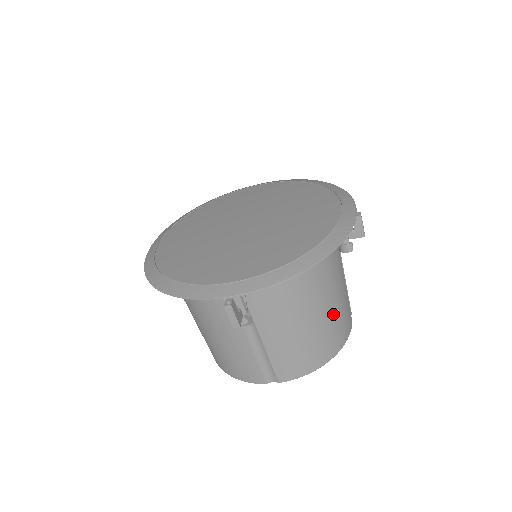
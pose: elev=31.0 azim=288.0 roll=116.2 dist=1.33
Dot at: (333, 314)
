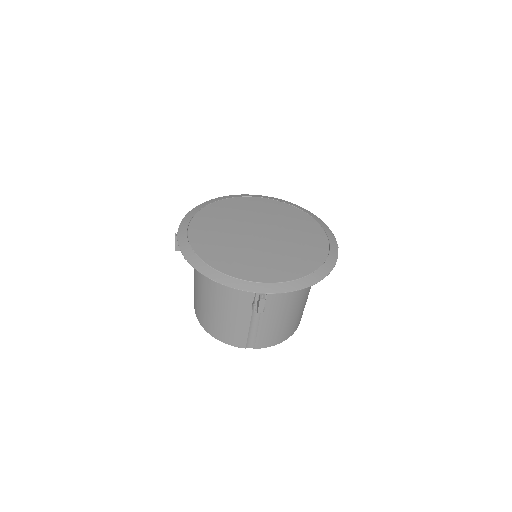
Dot at: (302, 308)
